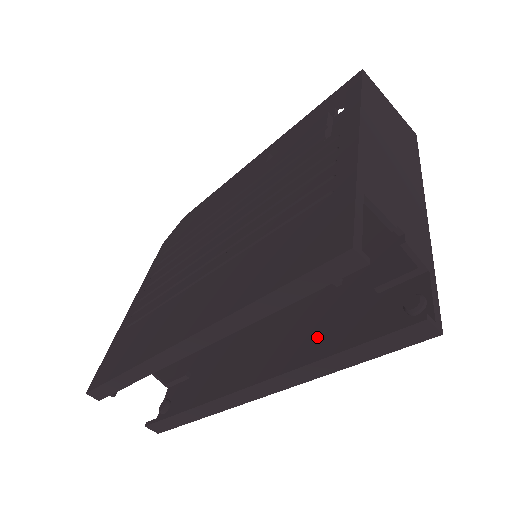
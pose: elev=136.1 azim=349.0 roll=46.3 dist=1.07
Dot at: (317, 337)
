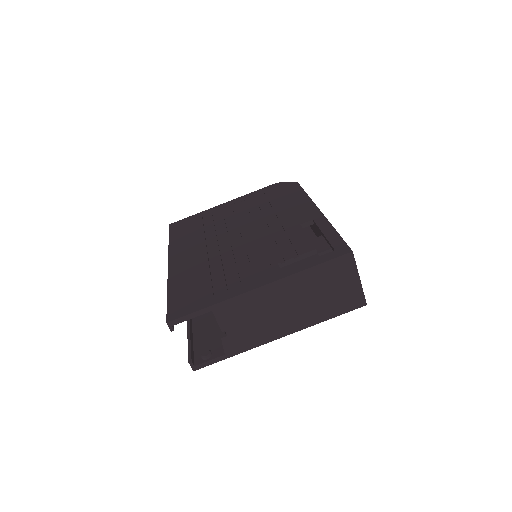
Dot at: (208, 317)
